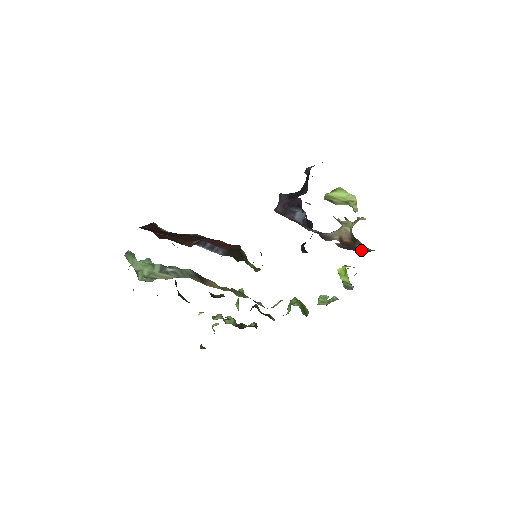
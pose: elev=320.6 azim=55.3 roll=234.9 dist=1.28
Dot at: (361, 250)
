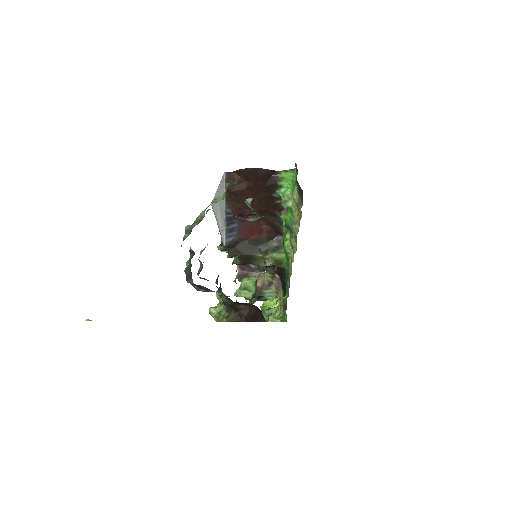
Dot at: occluded
